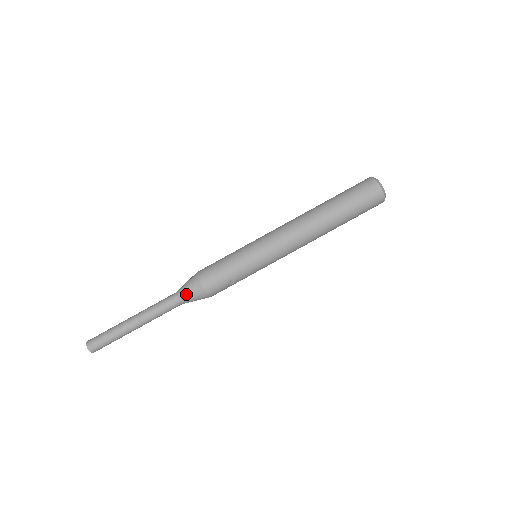
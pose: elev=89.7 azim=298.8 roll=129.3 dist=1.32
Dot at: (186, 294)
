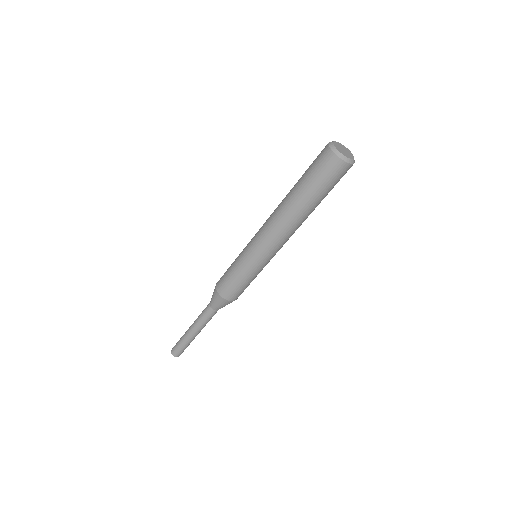
Dot at: (222, 307)
